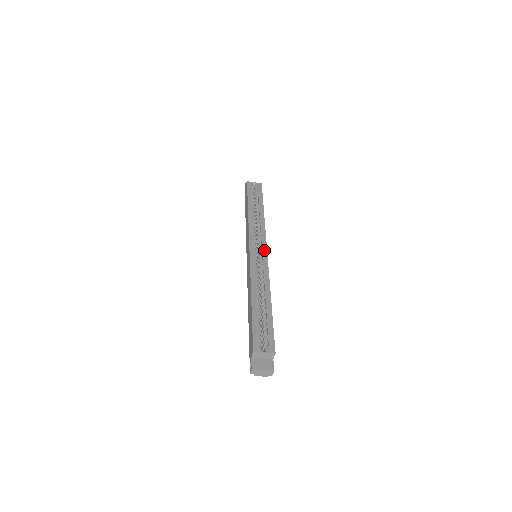
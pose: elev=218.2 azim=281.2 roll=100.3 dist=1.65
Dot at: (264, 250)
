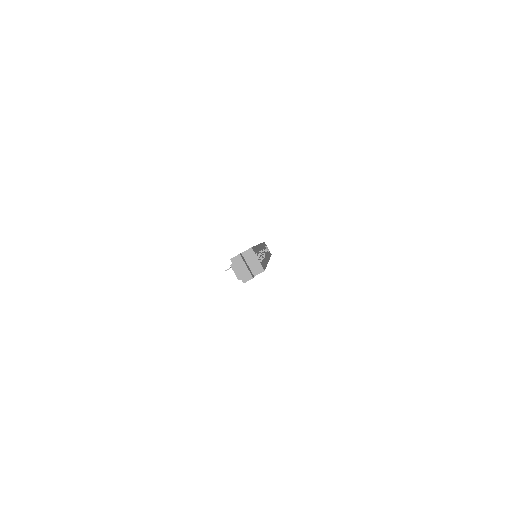
Dot at: occluded
